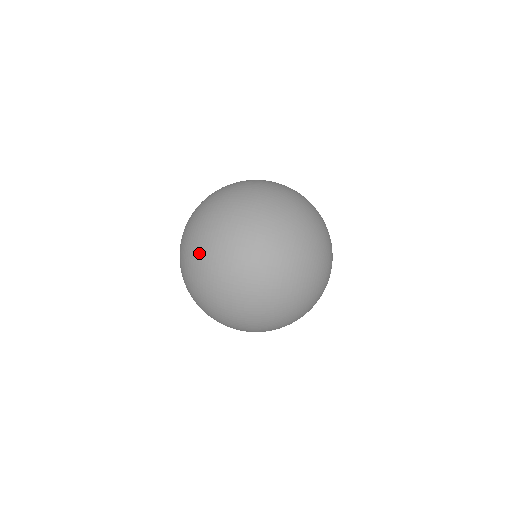
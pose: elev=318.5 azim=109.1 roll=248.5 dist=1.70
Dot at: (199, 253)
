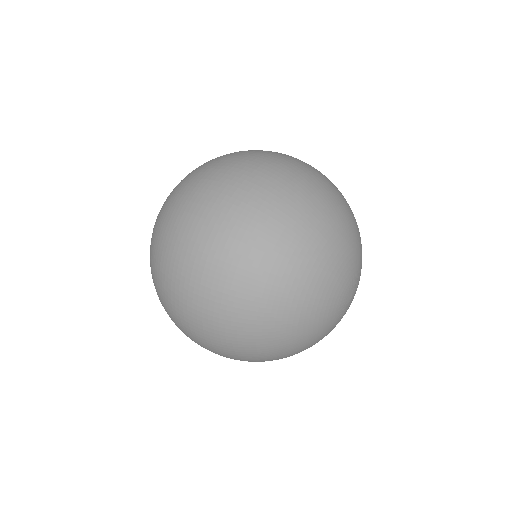
Dot at: (156, 283)
